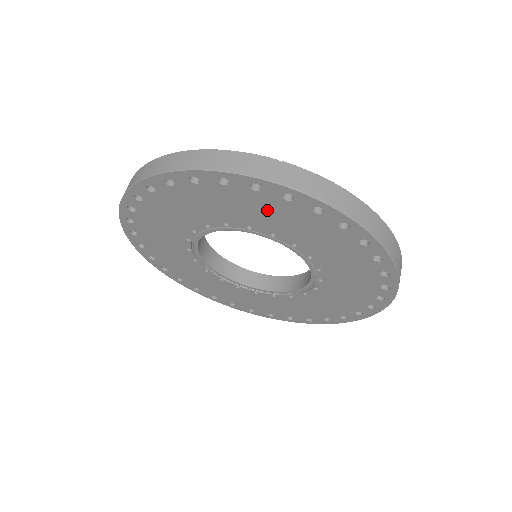
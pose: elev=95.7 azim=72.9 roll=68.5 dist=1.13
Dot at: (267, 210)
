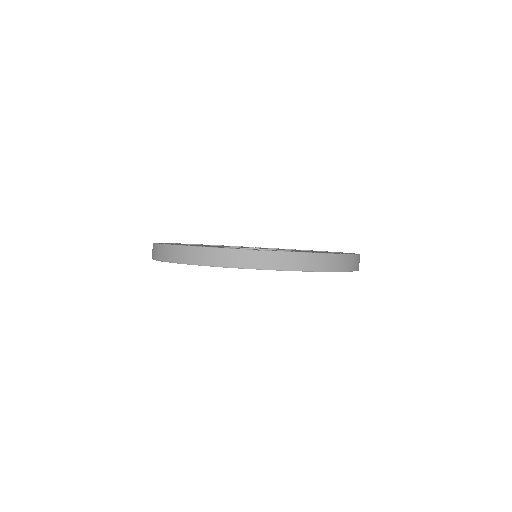
Dot at: occluded
